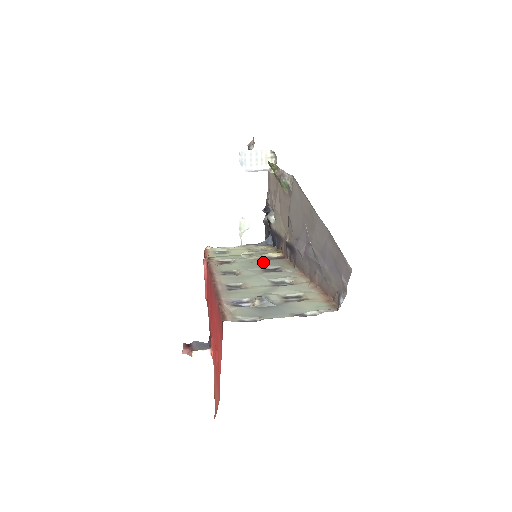
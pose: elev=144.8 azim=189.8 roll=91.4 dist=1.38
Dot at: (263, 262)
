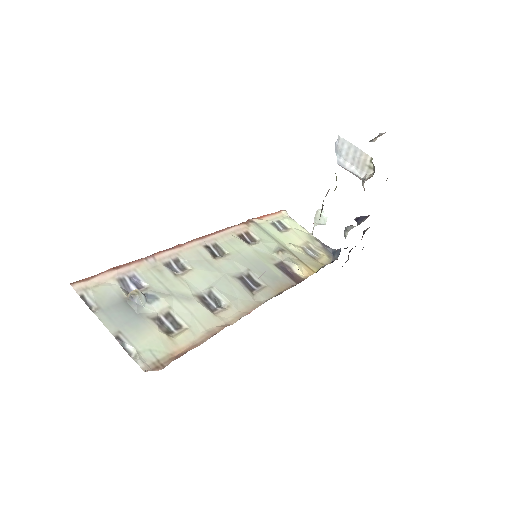
Dot at: (268, 267)
